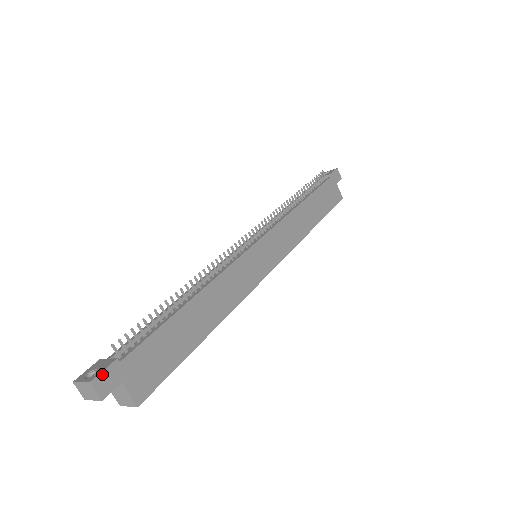
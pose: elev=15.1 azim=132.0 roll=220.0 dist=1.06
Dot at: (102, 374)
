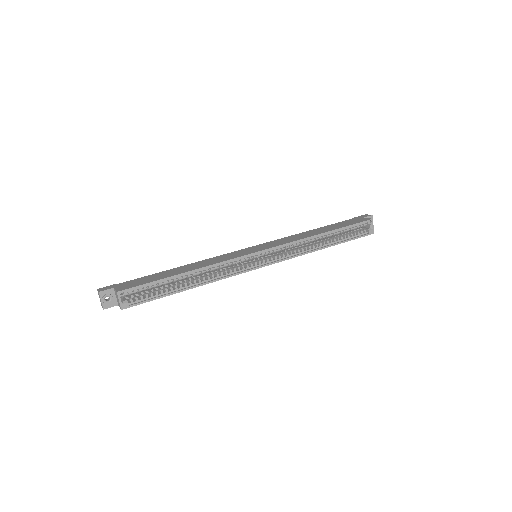
Dot at: (105, 287)
